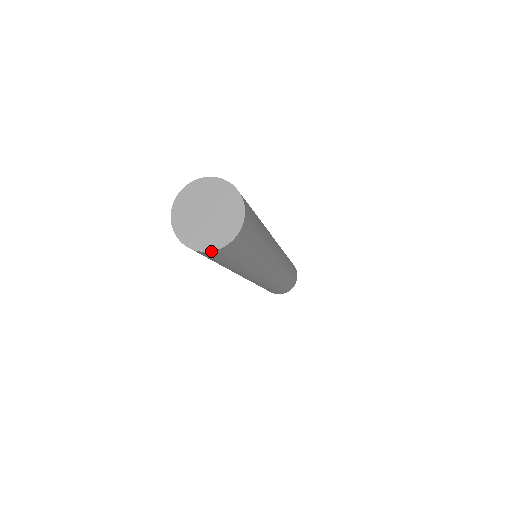
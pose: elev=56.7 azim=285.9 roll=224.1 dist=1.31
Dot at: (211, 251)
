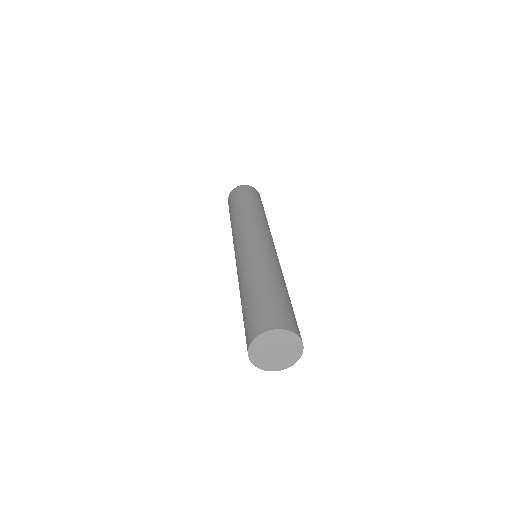
Dot at: (261, 369)
